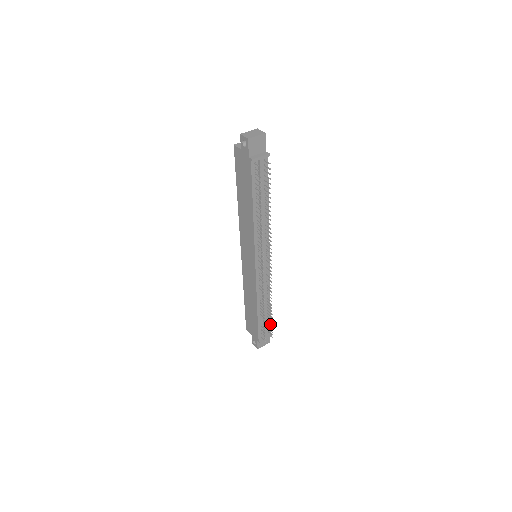
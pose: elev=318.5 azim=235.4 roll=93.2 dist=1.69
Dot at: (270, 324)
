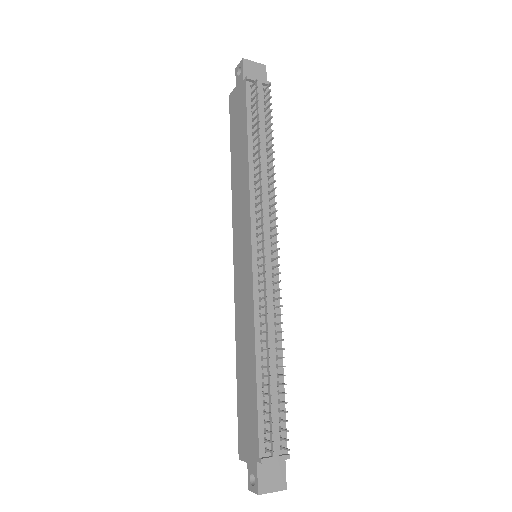
Dot at: (283, 410)
